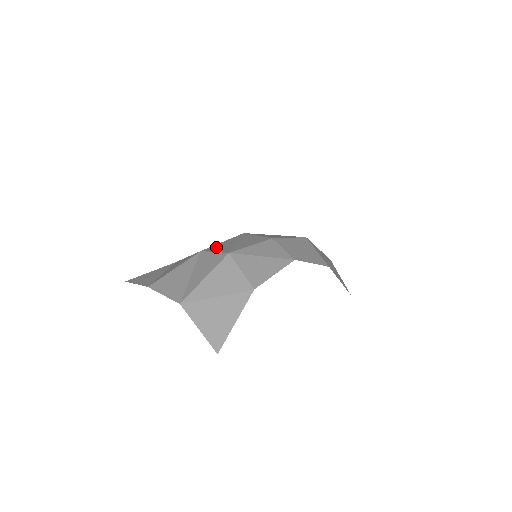
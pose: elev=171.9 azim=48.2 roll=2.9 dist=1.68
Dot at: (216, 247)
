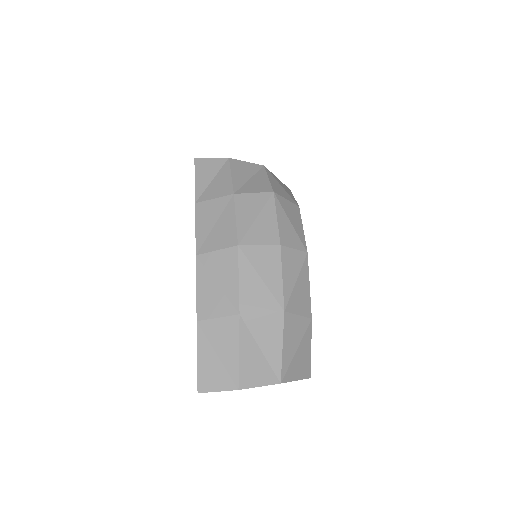
Dot at: (250, 299)
